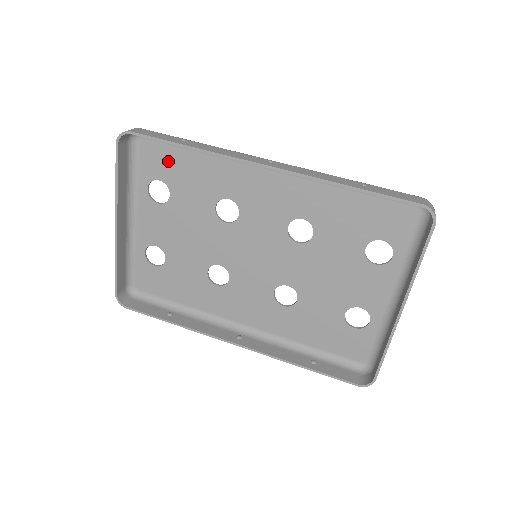
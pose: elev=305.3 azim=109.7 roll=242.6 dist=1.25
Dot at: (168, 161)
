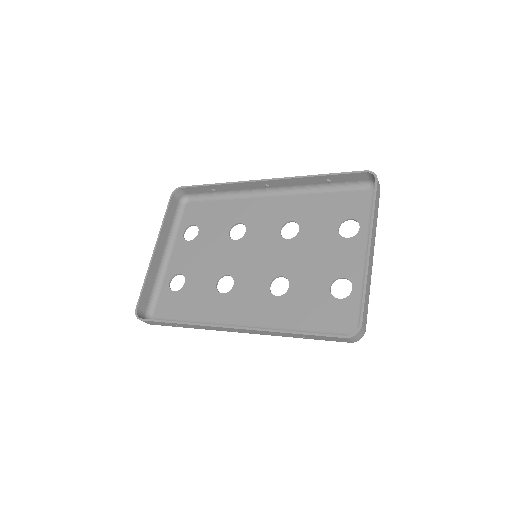
Dot at: (202, 211)
